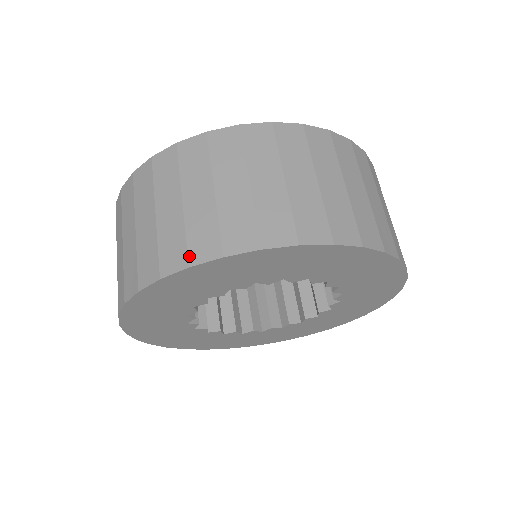
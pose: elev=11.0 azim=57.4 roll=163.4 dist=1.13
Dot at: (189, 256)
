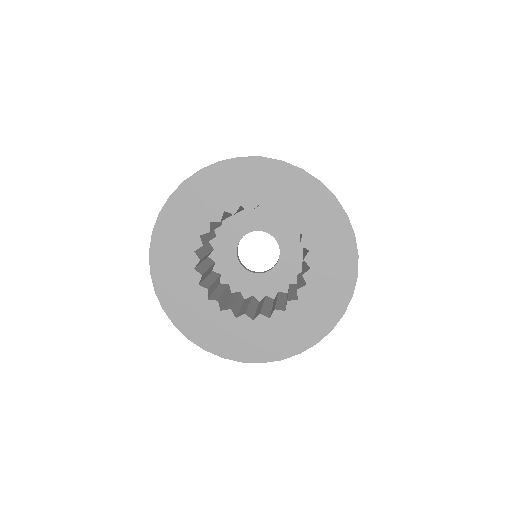
Dot at: occluded
